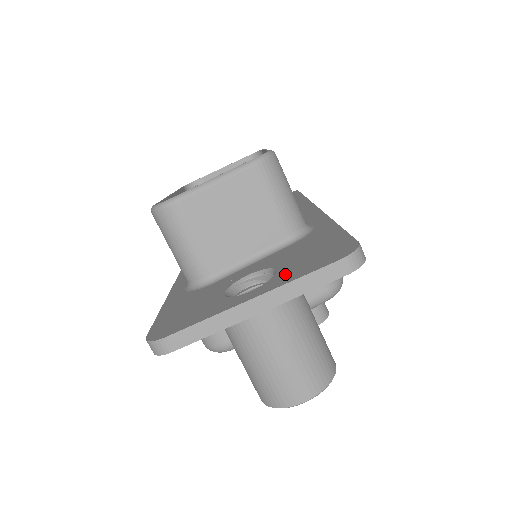
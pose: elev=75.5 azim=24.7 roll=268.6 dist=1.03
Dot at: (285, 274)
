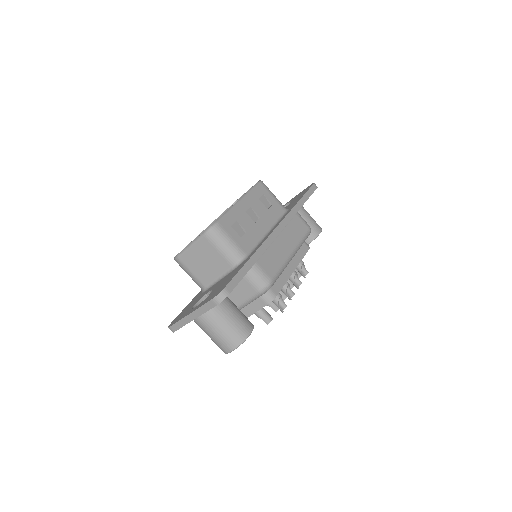
Dot at: (205, 300)
